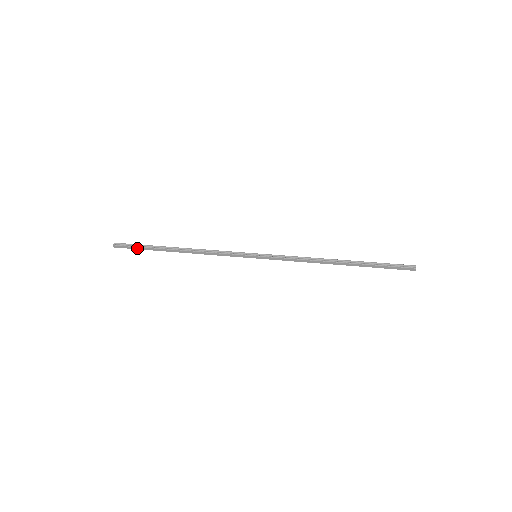
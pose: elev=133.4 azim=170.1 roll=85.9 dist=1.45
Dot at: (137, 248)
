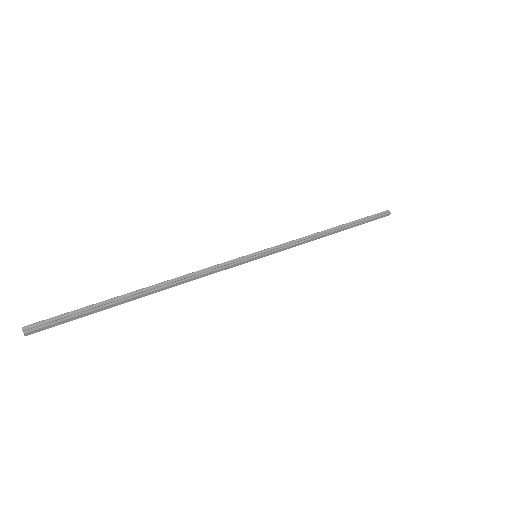
Dot at: (77, 317)
